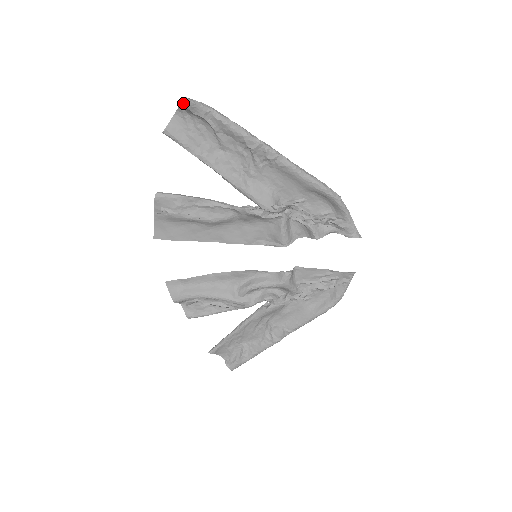
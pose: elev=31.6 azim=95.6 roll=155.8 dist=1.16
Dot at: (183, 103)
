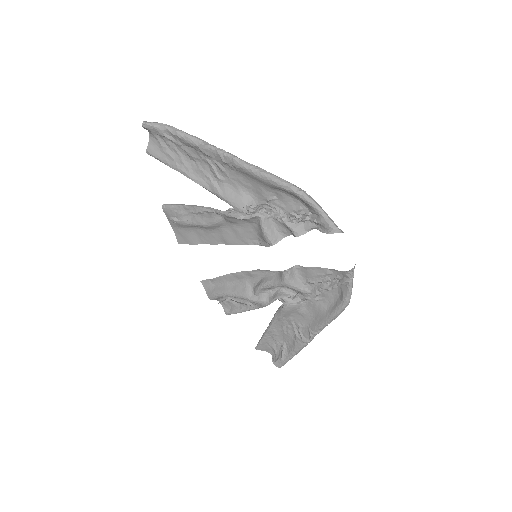
Dot at: (143, 127)
